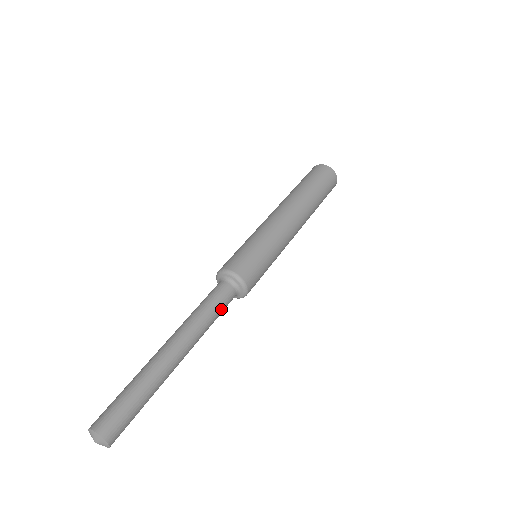
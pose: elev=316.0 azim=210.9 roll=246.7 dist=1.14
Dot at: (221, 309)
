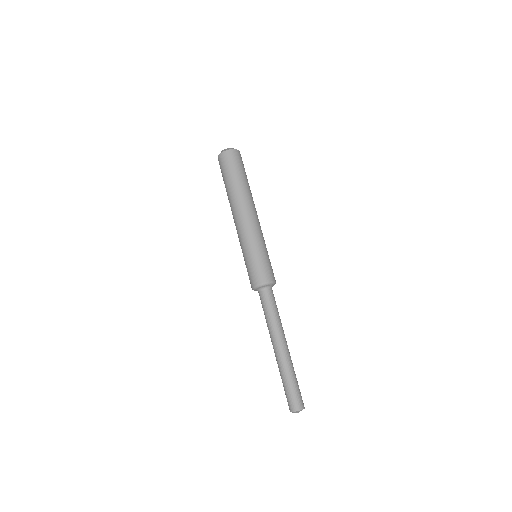
Dot at: occluded
